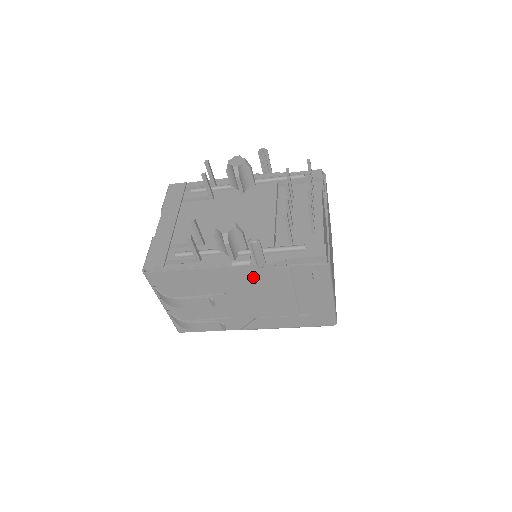
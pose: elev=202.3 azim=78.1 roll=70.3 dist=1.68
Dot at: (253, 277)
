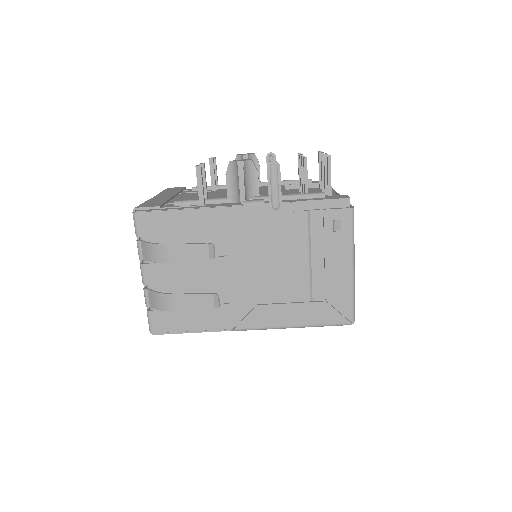
Dot at: (264, 226)
